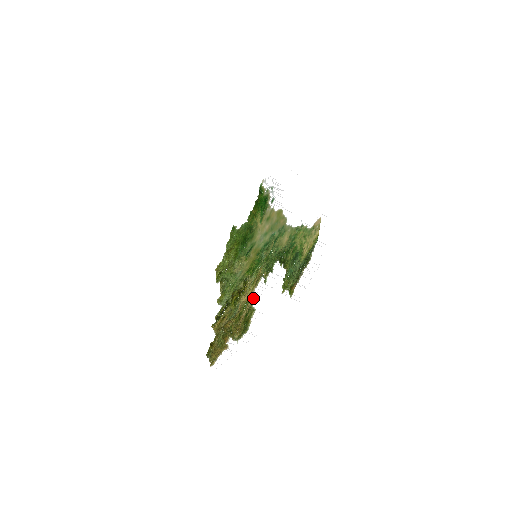
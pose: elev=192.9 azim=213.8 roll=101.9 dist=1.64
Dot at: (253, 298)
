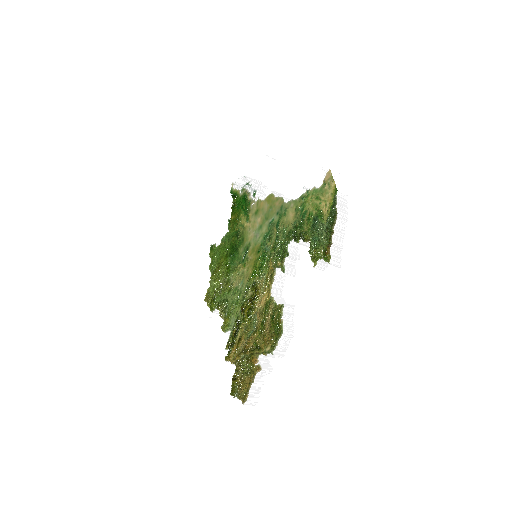
Dot at: (273, 297)
